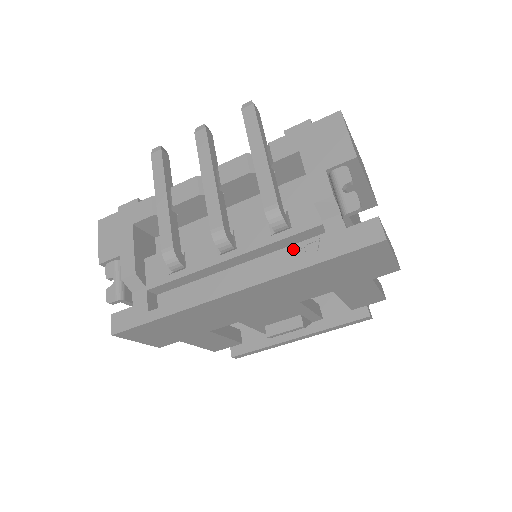
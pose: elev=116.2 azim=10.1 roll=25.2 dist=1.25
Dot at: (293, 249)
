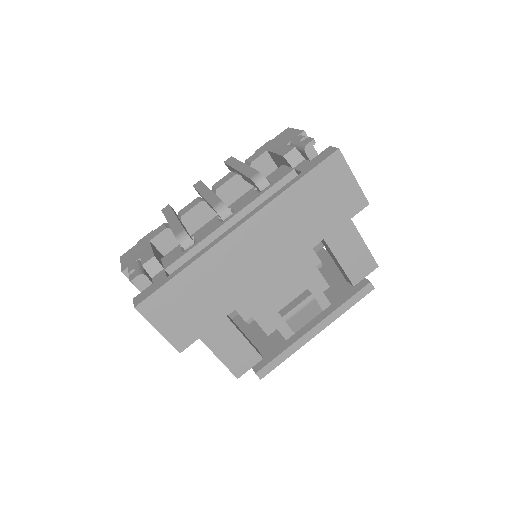
Dot at: occluded
